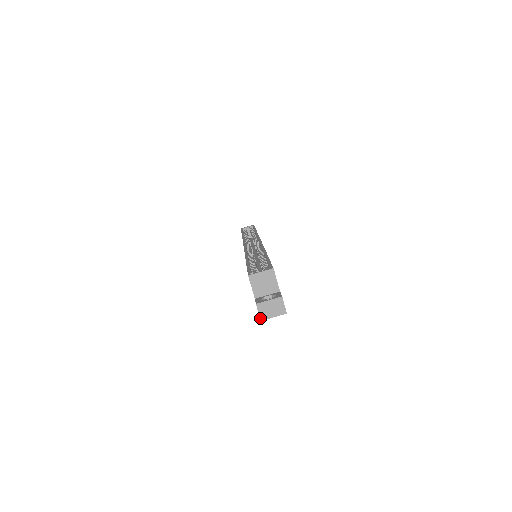
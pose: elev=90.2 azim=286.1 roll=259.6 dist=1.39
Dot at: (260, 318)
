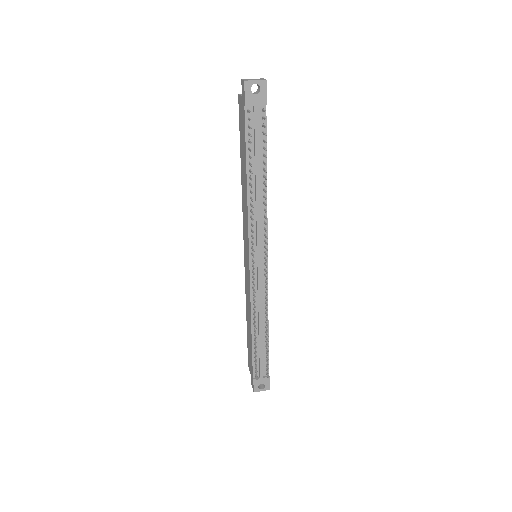
Dot at: (244, 81)
